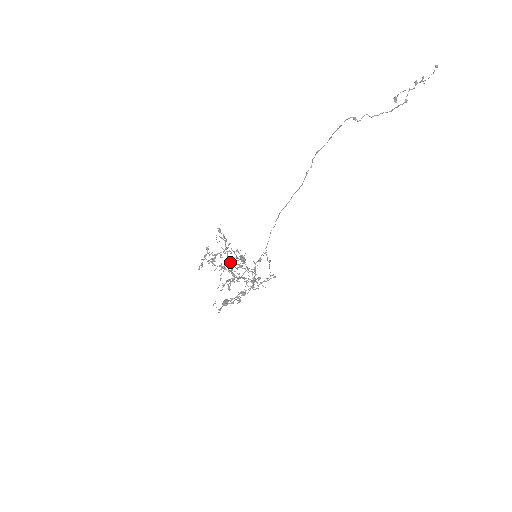
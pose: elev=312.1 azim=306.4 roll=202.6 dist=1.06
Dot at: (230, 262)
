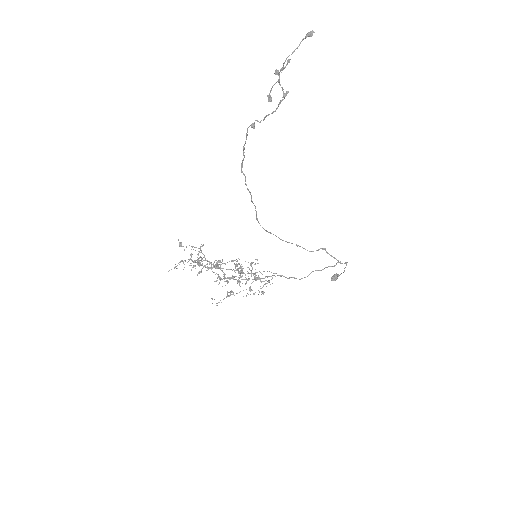
Dot at: occluded
